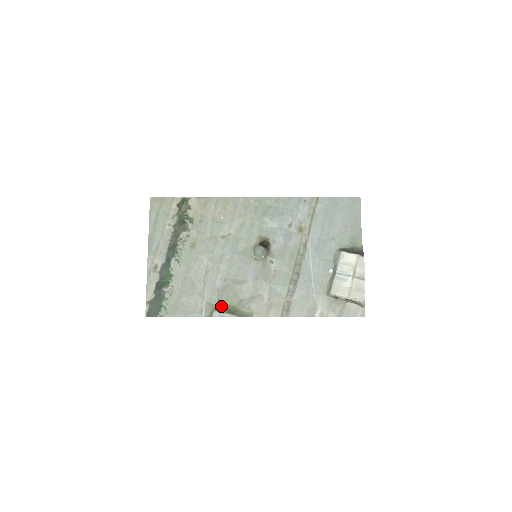
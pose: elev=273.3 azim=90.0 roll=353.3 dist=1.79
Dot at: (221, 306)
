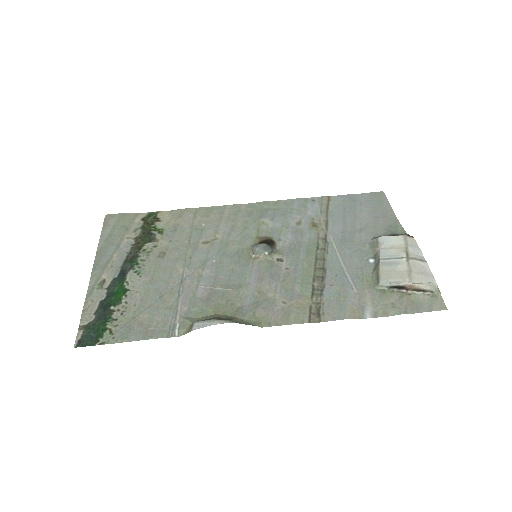
Dot at: (206, 317)
